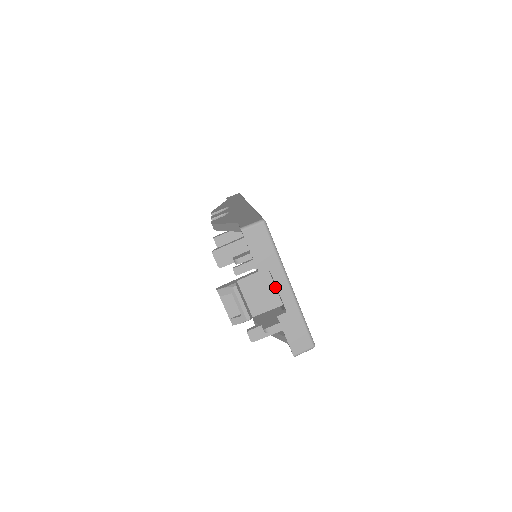
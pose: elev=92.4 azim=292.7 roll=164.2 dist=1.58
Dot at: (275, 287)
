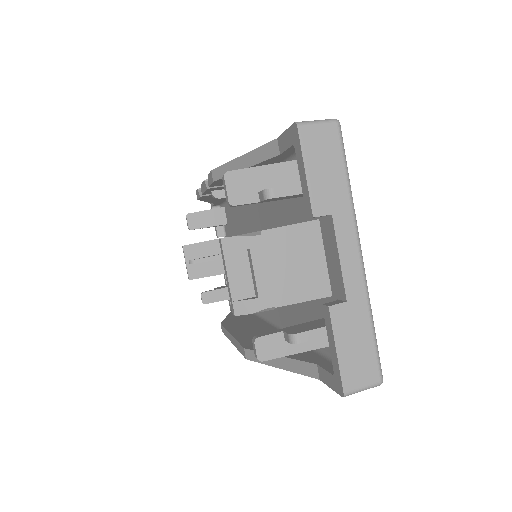
Dot at: (325, 259)
